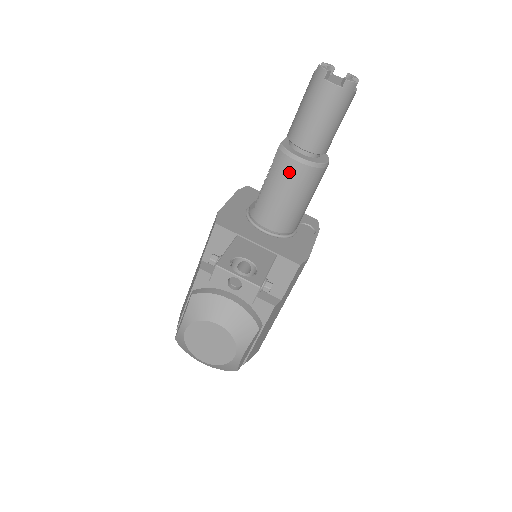
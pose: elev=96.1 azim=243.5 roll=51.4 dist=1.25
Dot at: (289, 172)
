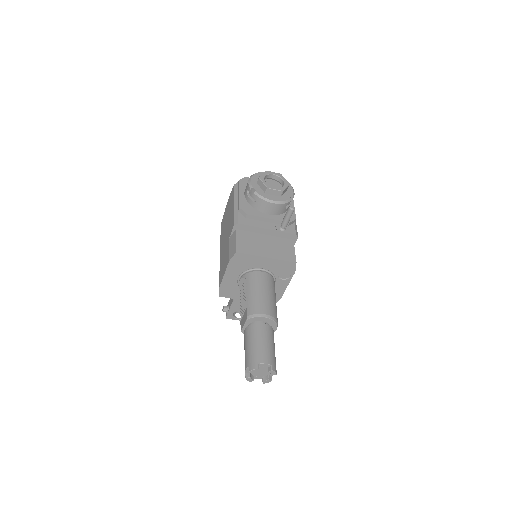
Dot at: occluded
